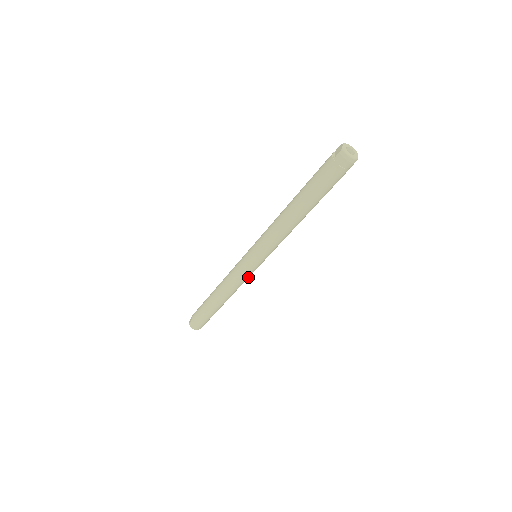
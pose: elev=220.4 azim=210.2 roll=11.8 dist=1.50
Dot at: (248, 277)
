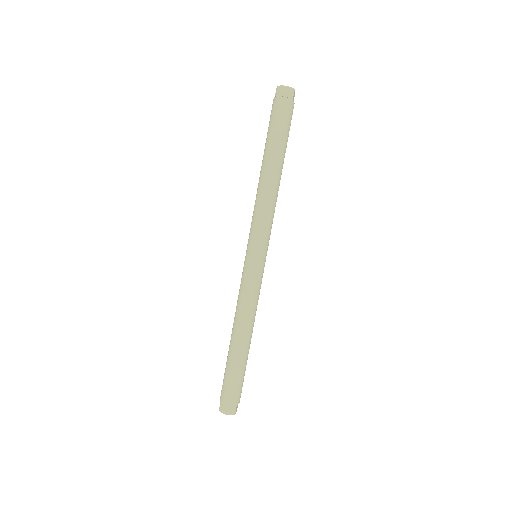
Dot at: (258, 288)
